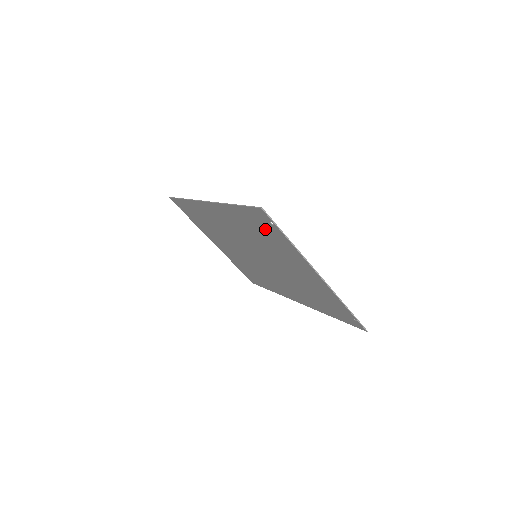
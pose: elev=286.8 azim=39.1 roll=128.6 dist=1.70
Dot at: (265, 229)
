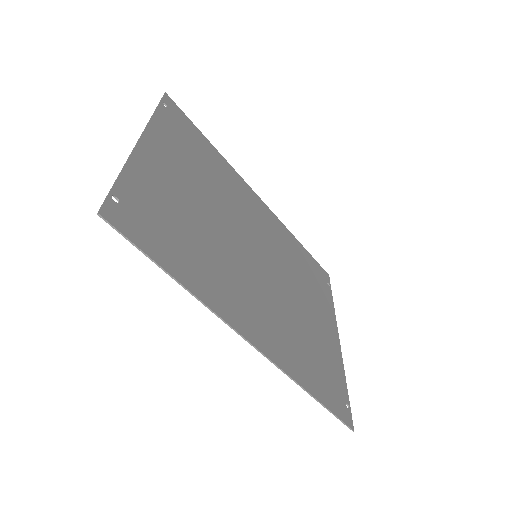
Dot at: (328, 380)
